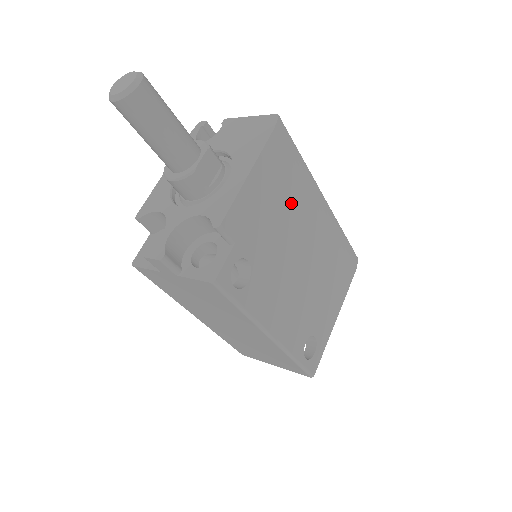
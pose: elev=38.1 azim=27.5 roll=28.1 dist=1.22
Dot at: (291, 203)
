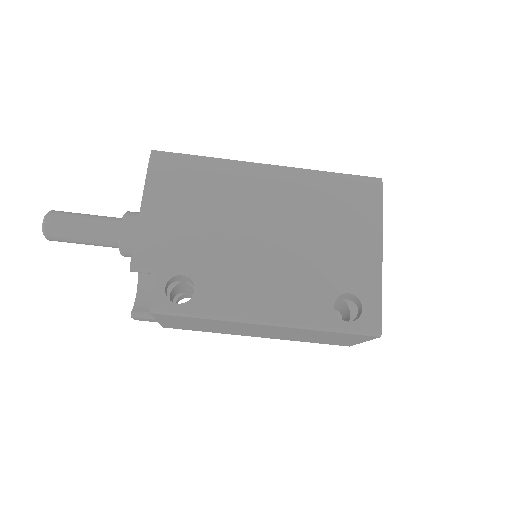
Dot at: (212, 200)
